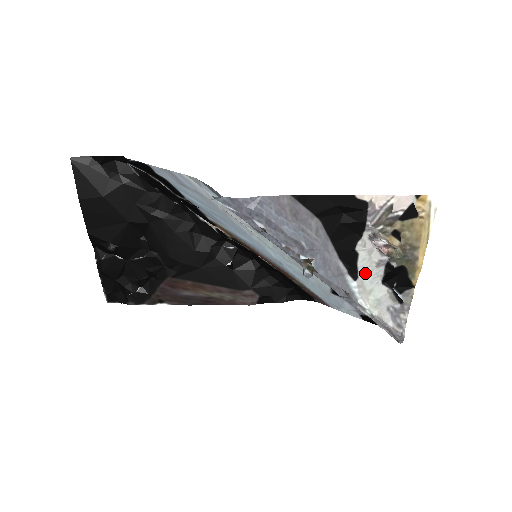
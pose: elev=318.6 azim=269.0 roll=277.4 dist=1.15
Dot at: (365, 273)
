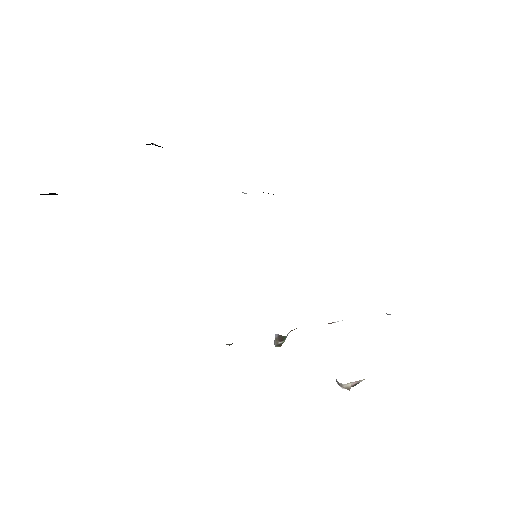
Dot at: occluded
